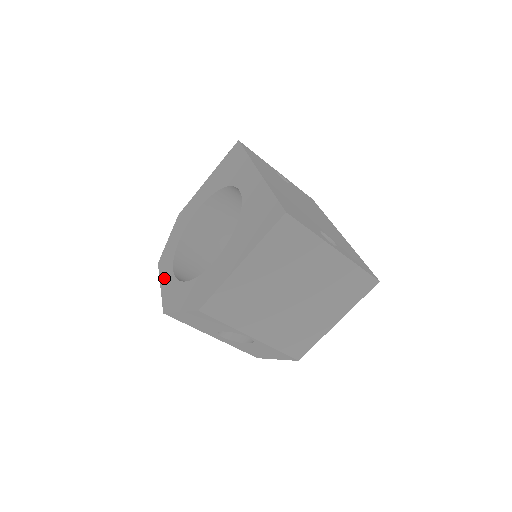
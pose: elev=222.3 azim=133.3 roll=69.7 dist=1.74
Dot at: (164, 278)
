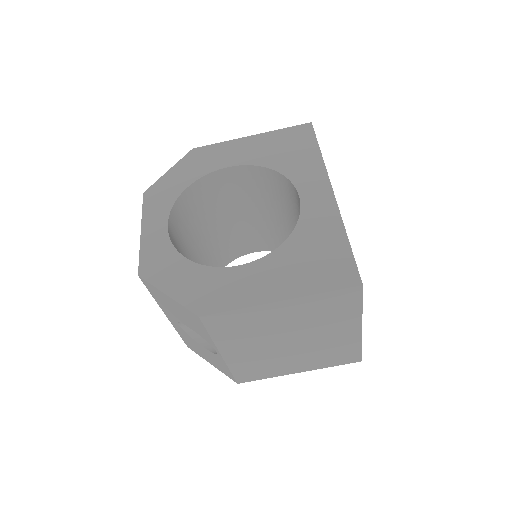
Dot at: (150, 224)
